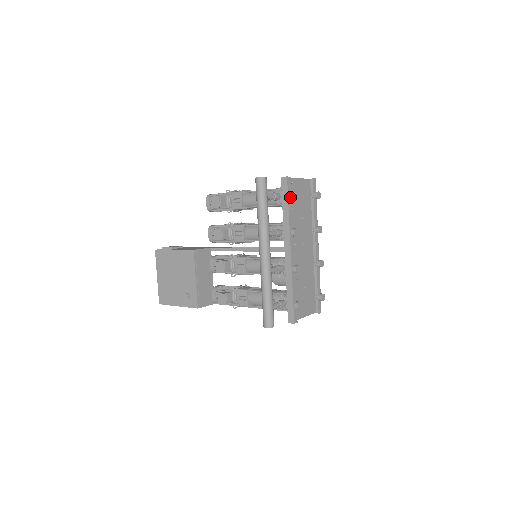
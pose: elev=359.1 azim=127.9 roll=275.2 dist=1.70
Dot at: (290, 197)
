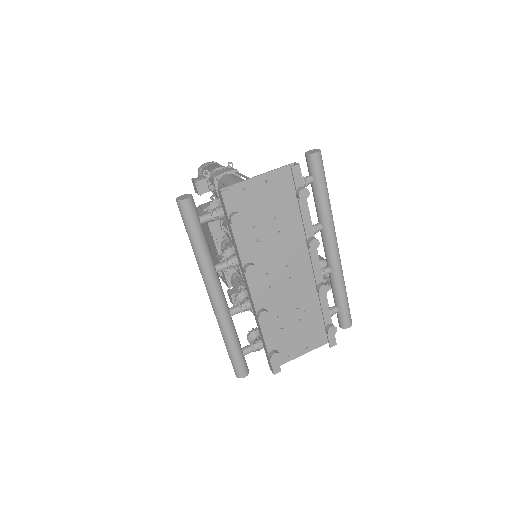
Dot at: (231, 223)
